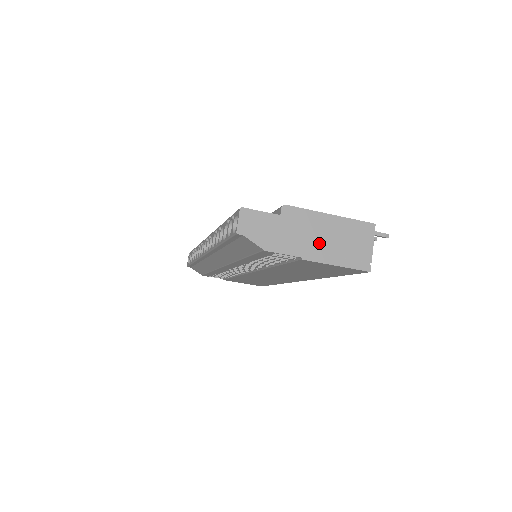
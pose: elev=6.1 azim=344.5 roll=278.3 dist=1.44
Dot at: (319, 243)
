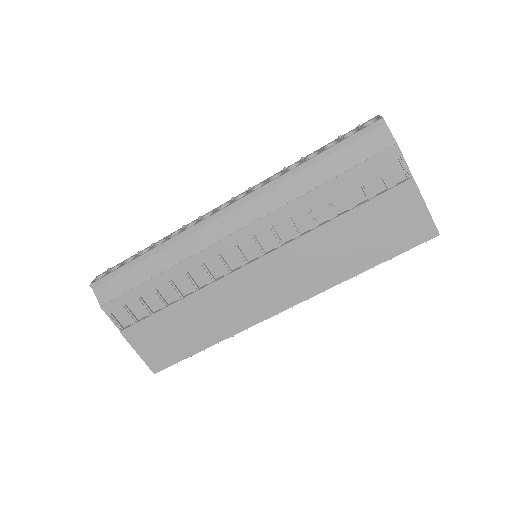
Dot at: occluded
